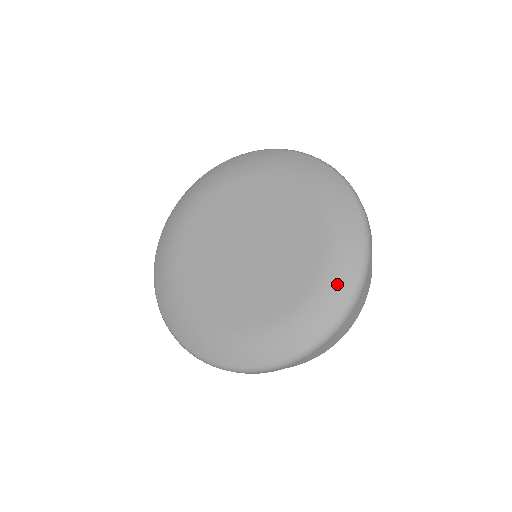
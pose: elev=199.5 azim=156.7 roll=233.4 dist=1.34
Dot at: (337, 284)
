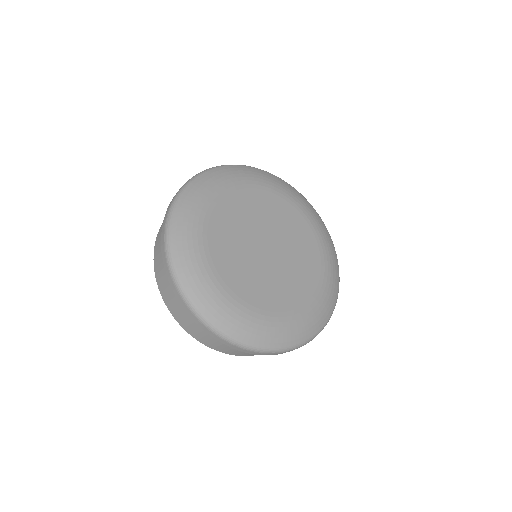
Dot at: (331, 292)
